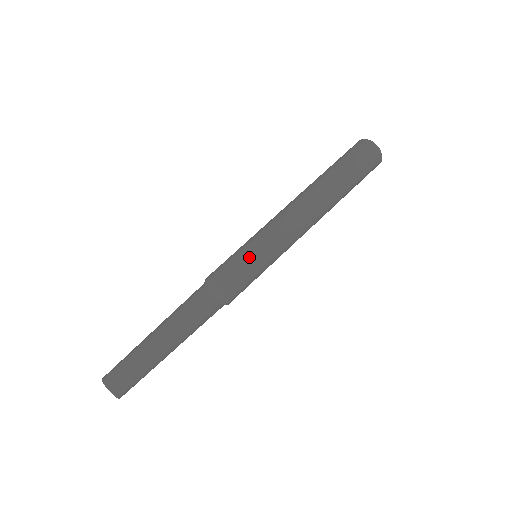
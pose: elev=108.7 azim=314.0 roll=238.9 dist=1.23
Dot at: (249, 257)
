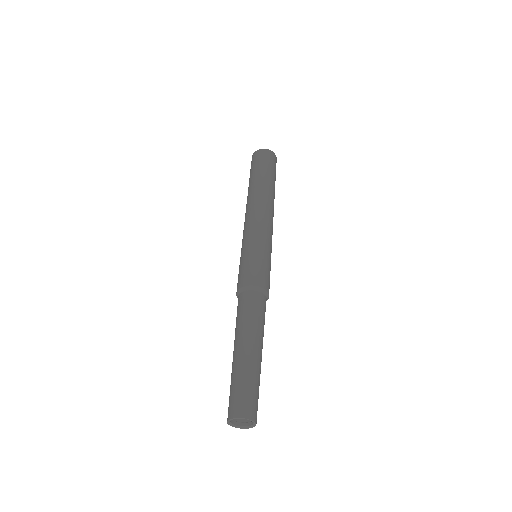
Dot at: (269, 258)
